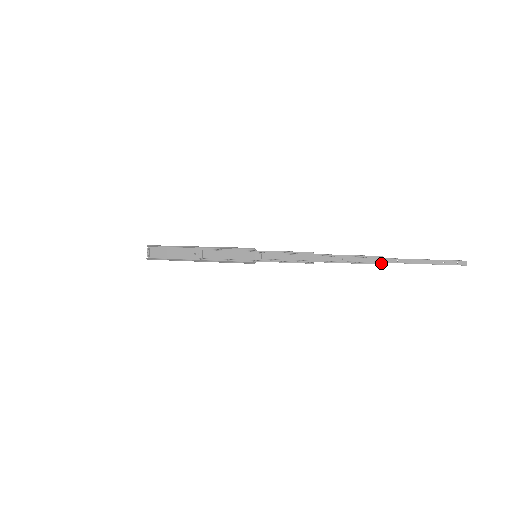
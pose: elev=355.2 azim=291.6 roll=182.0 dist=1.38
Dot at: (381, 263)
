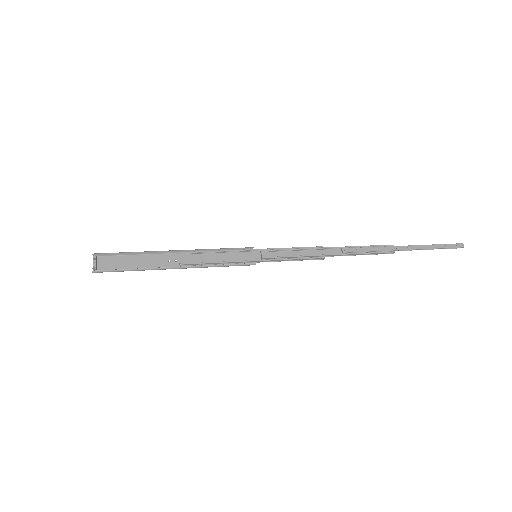
Dot at: (393, 251)
